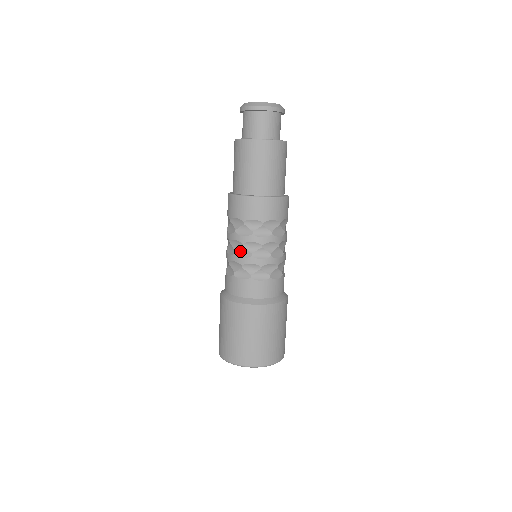
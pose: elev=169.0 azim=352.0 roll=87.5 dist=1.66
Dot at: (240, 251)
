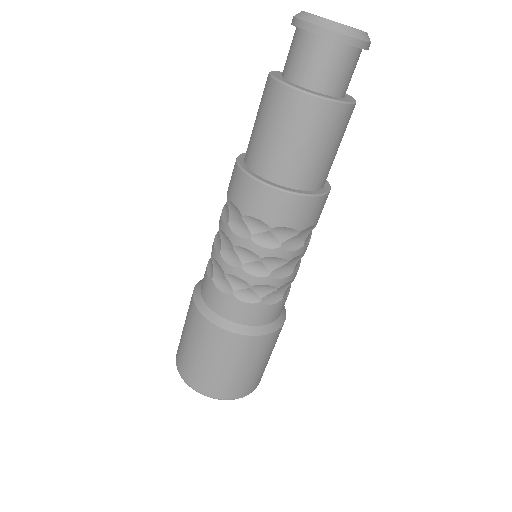
Dot at: (279, 270)
